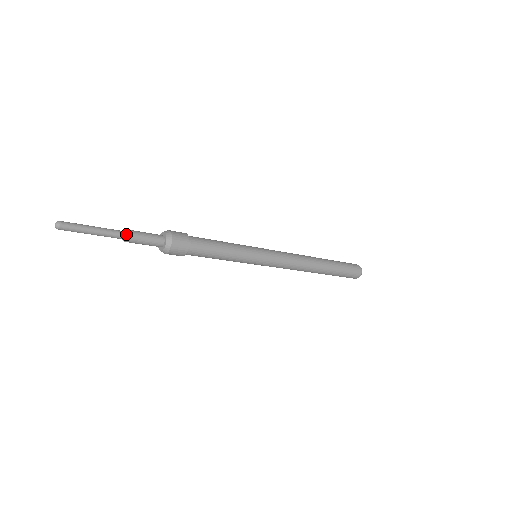
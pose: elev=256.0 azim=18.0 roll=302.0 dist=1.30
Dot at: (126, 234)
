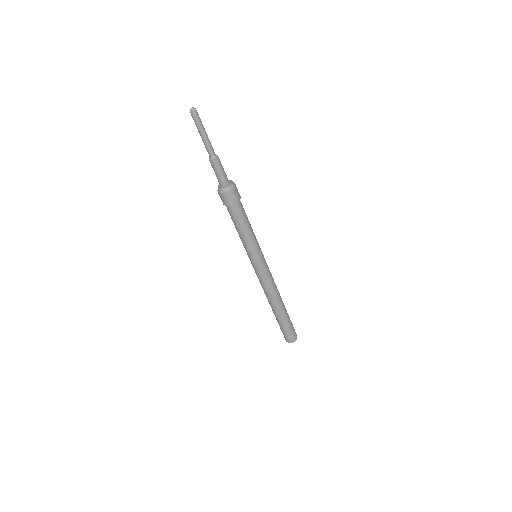
Dot at: (215, 157)
